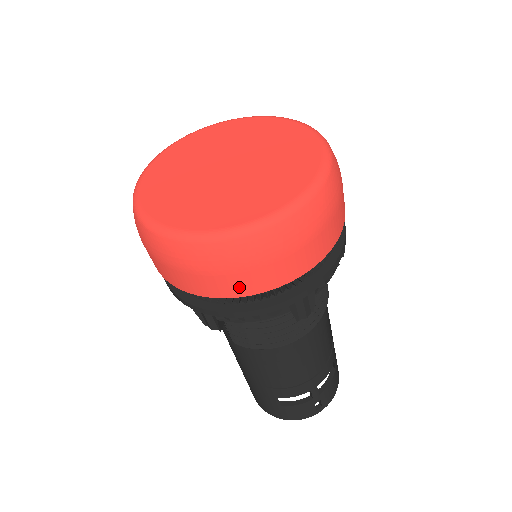
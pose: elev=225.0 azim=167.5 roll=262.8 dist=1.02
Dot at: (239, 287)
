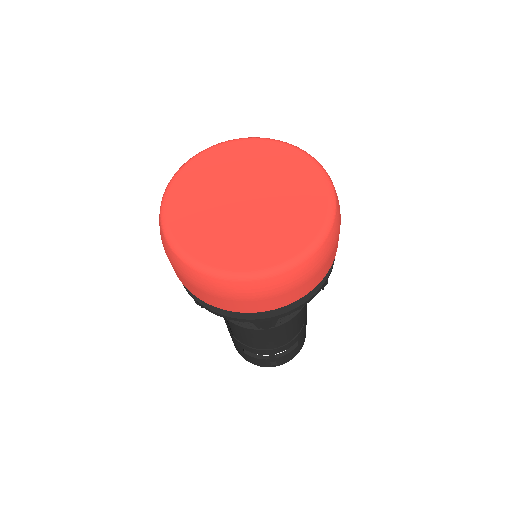
Dot at: (214, 302)
